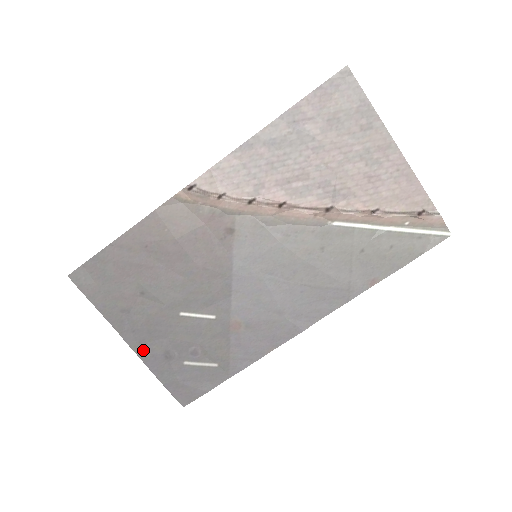
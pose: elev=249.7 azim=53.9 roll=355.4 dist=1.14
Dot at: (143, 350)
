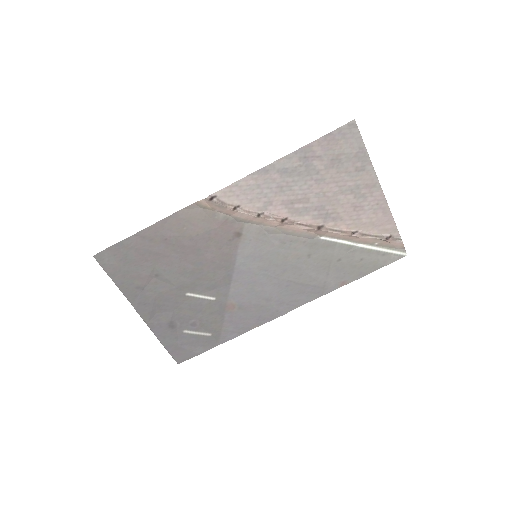
Dot at: (151, 319)
